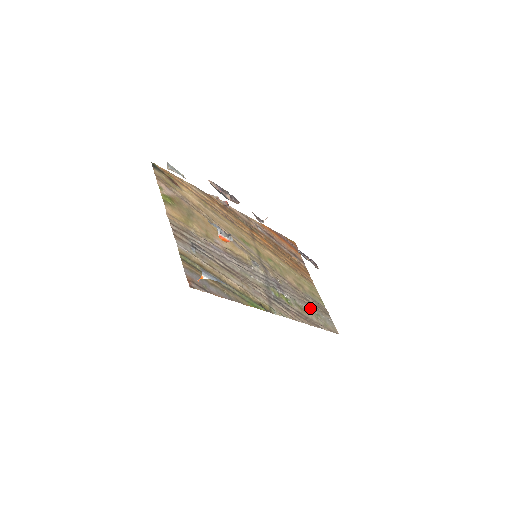
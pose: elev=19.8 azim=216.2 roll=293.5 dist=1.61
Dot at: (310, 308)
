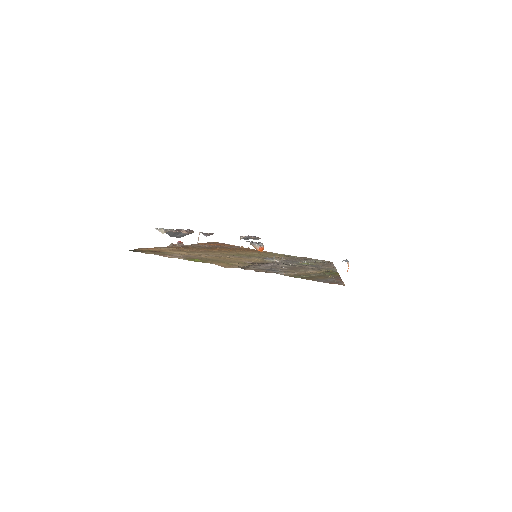
Dot at: (310, 260)
